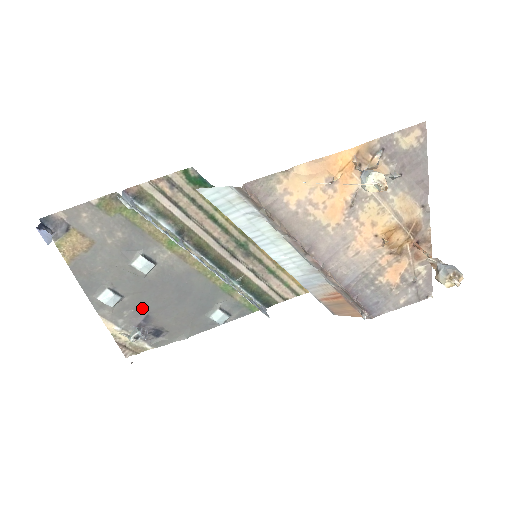
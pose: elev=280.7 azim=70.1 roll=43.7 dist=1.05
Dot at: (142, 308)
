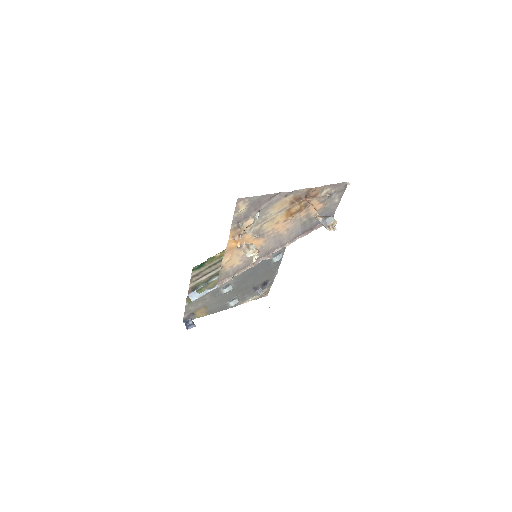
Dot at: (248, 290)
